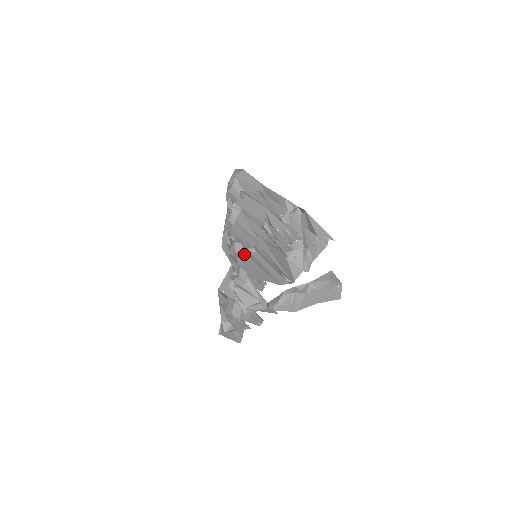
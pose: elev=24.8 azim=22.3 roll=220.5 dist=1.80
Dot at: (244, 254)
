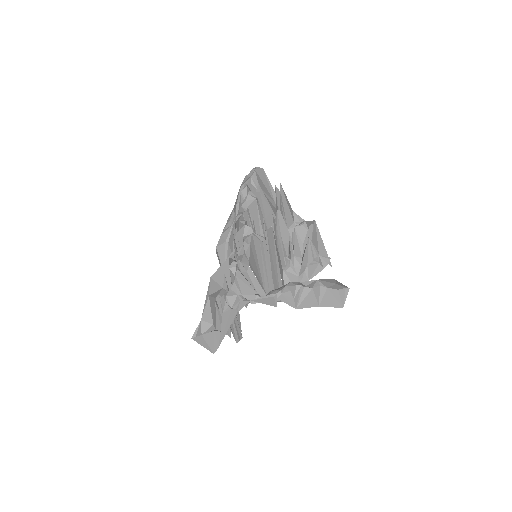
Dot at: (252, 239)
